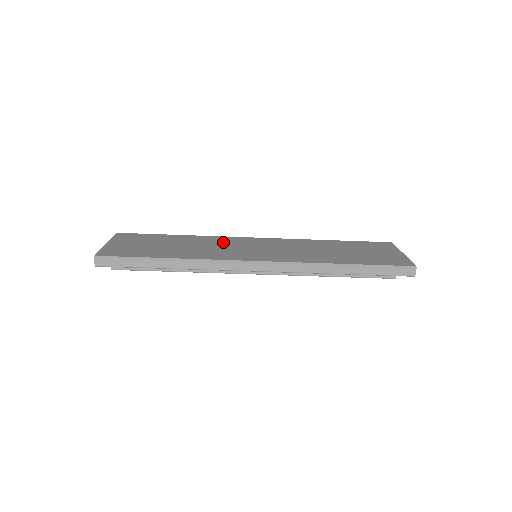
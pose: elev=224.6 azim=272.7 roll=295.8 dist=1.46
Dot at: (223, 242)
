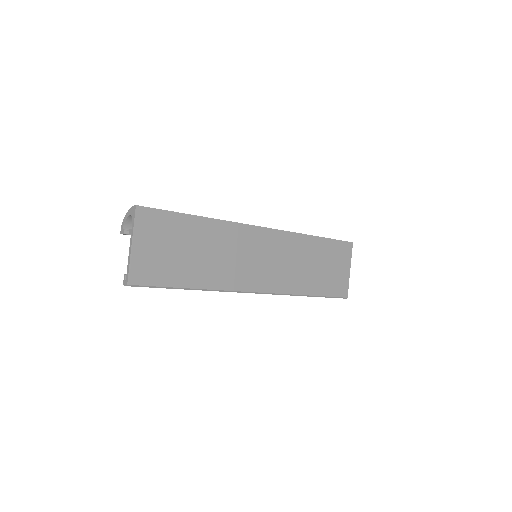
Dot at: (237, 242)
